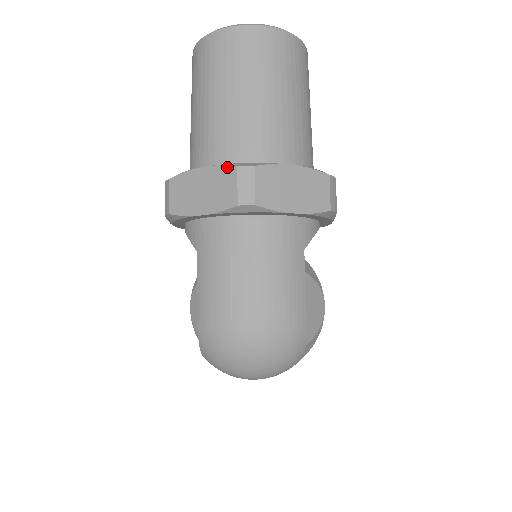
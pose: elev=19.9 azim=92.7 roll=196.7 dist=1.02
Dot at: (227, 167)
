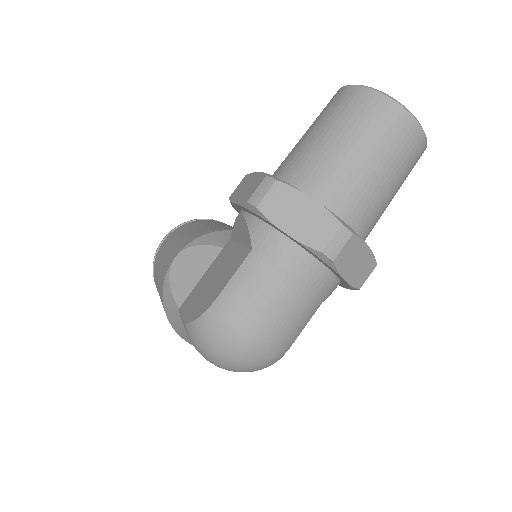
Dot at: (334, 217)
